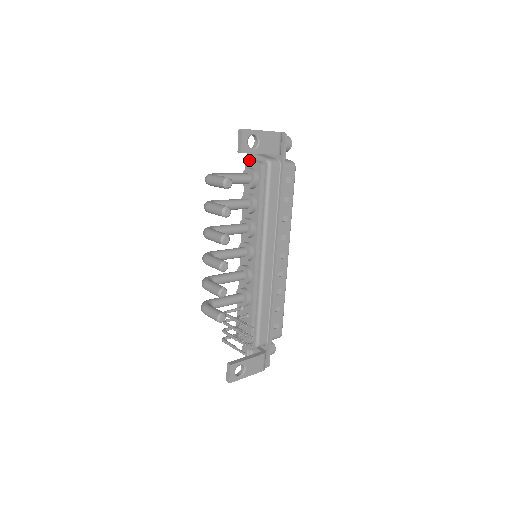
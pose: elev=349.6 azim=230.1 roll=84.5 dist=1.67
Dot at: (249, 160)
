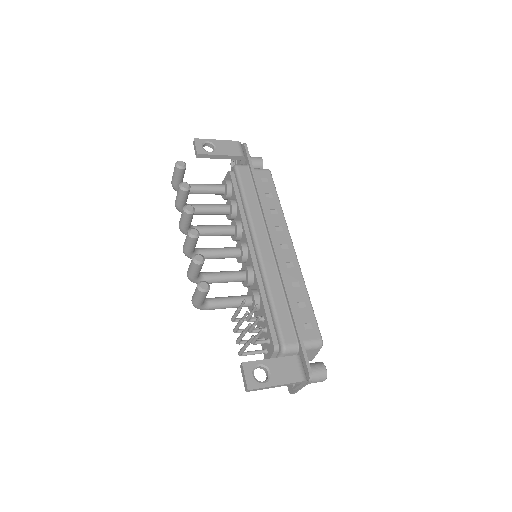
Dot at: occluded
